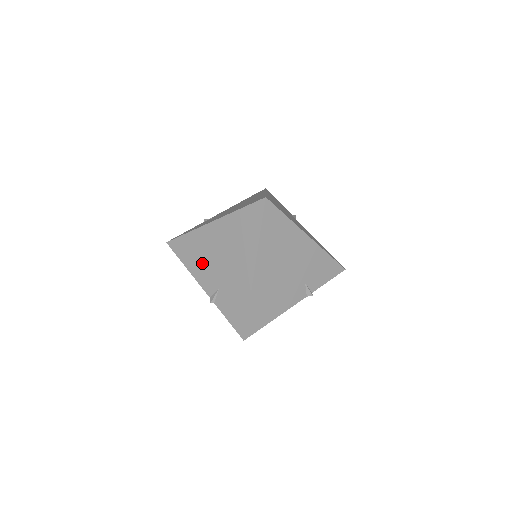
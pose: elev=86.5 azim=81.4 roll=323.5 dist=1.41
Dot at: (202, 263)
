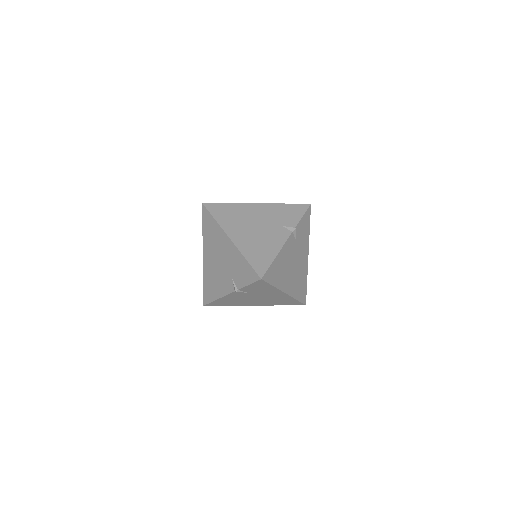
Dot at: (218, 282)
